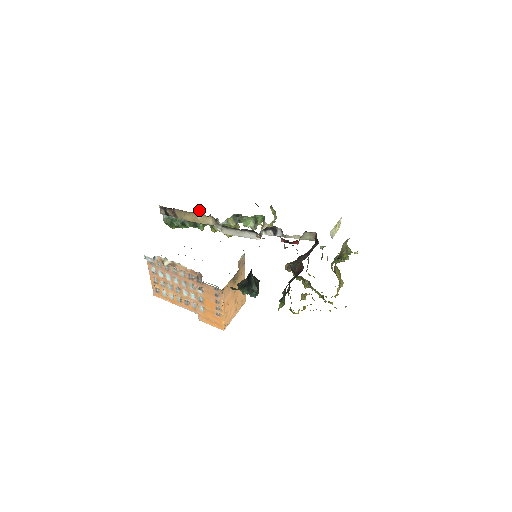
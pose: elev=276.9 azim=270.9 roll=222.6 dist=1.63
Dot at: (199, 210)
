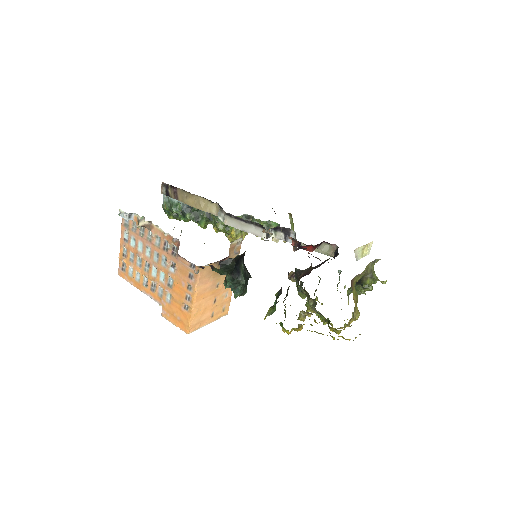
Dot at: occluded
